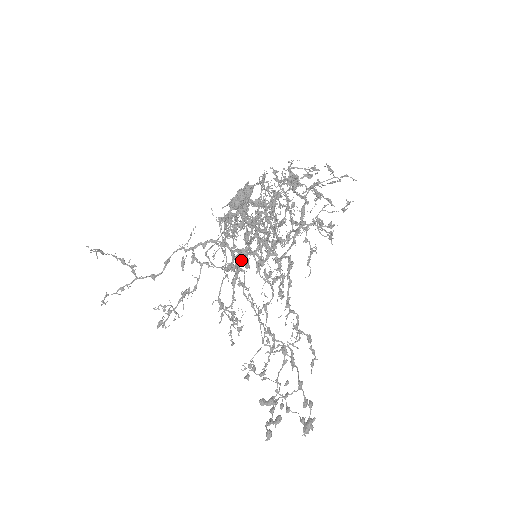
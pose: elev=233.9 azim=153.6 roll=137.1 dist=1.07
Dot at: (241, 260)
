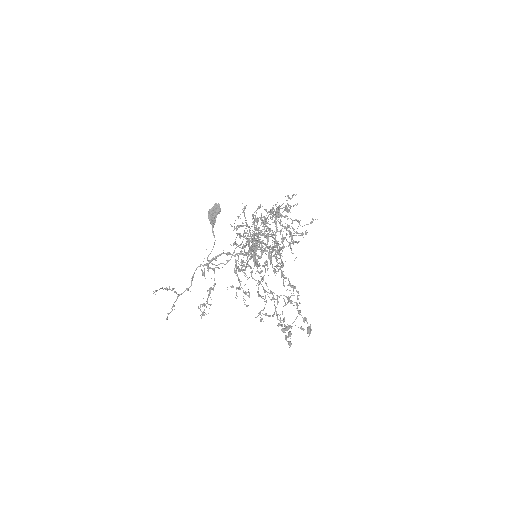
Dot at: (243, 260)
